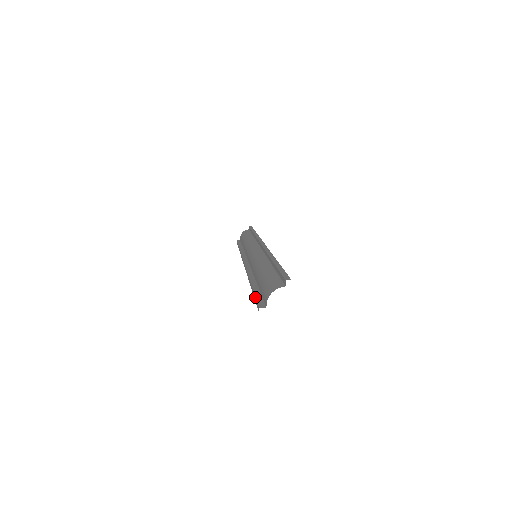
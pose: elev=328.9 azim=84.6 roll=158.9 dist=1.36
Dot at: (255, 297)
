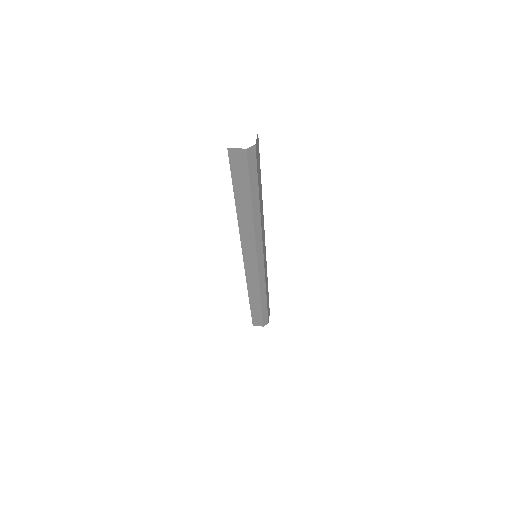
Dot at: (231, 169)
